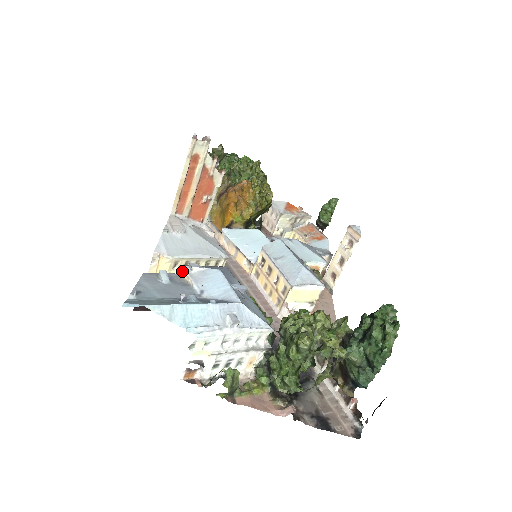
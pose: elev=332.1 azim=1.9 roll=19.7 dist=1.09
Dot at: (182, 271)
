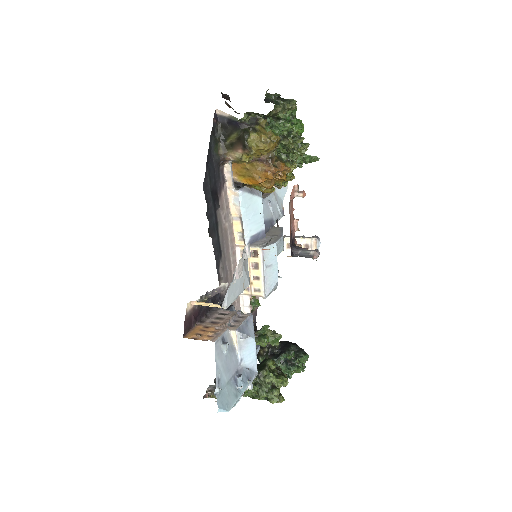
Dot at: (234, 333)
